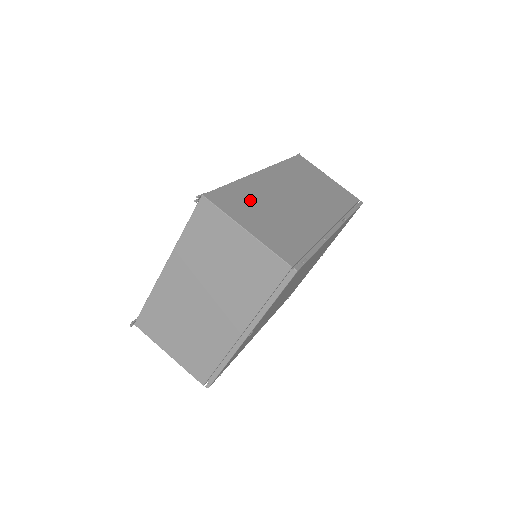
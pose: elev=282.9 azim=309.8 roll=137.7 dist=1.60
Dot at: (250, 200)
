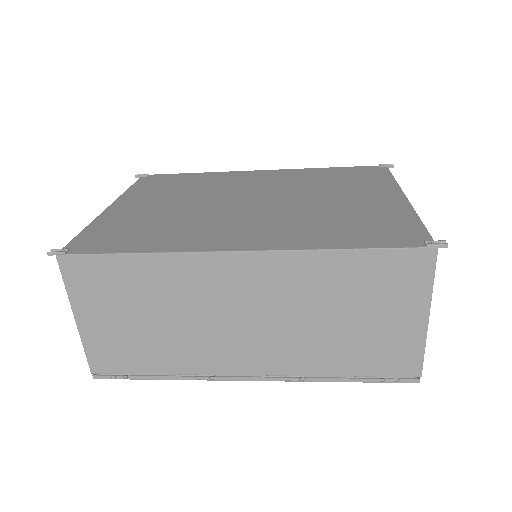
Dot at: (134, 289)
